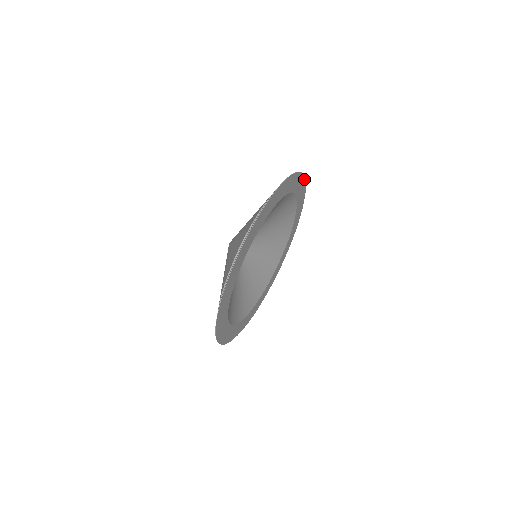
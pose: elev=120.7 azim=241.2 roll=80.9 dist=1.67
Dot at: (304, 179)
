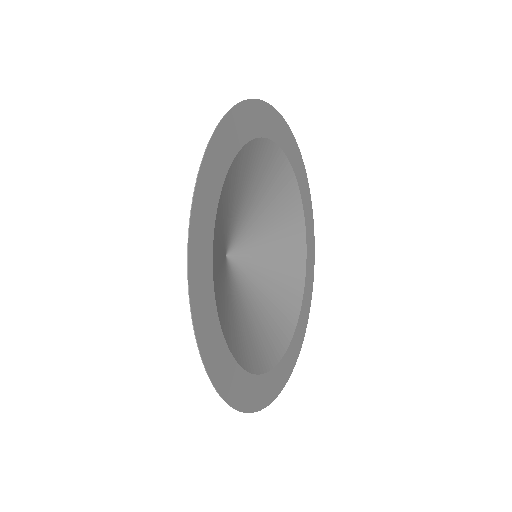
Dot at: (309, 194)
